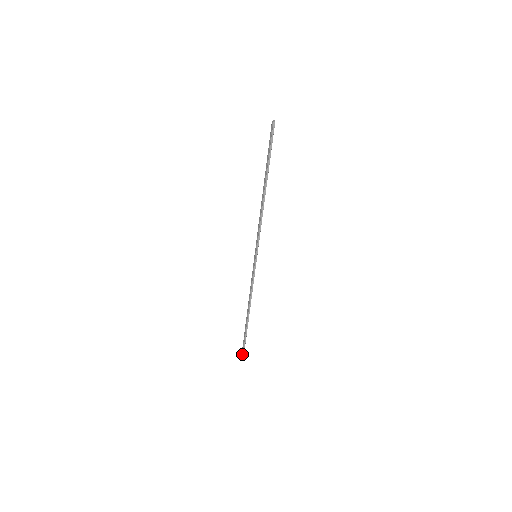
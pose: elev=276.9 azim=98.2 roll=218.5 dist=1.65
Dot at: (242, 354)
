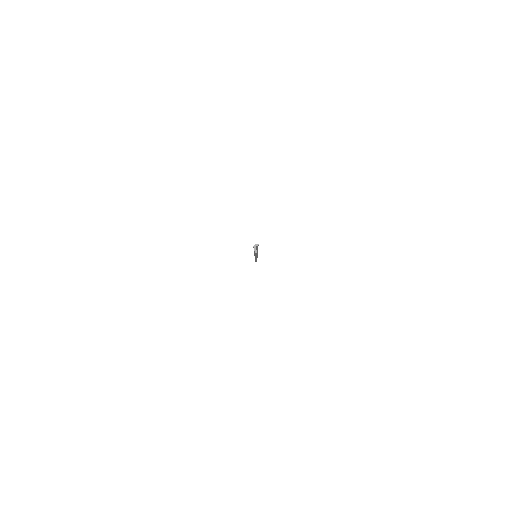
Dot at: occluded
